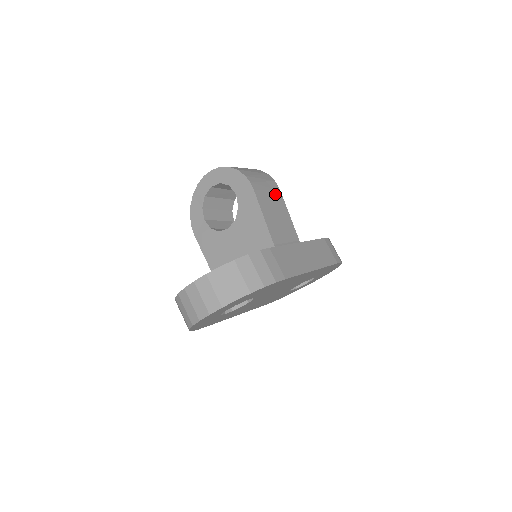
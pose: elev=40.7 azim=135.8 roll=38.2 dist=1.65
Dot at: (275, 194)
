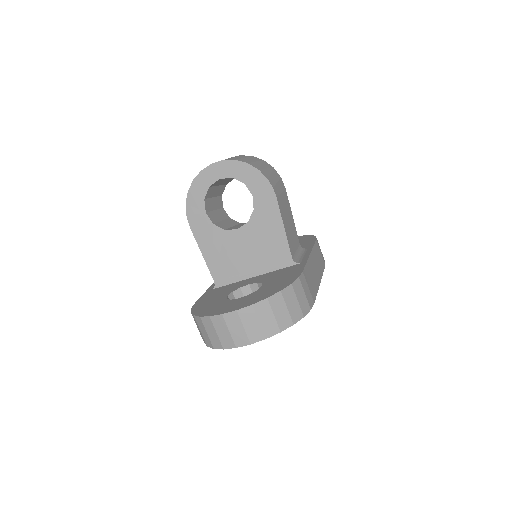
Dot at: (284, 195)
